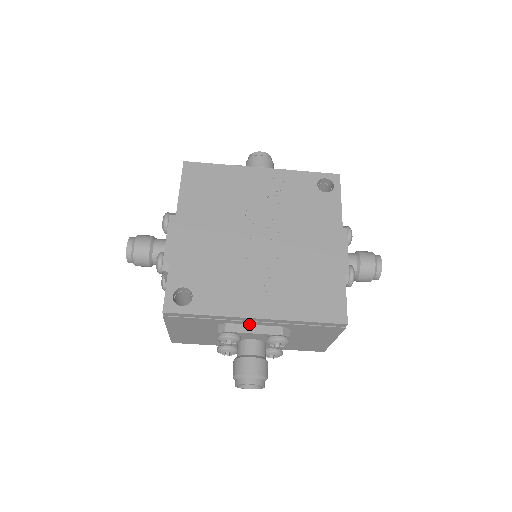
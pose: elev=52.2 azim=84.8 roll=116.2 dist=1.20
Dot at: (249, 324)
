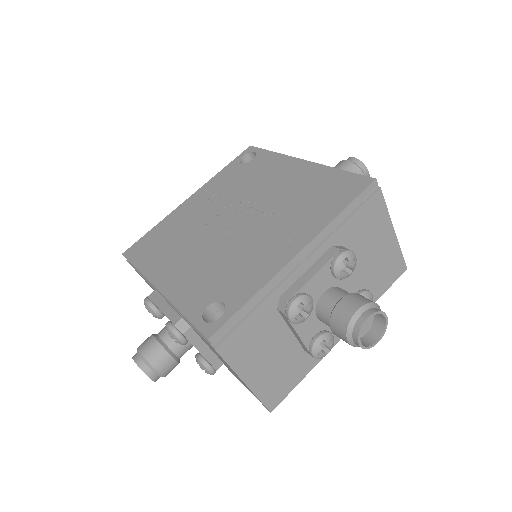
Dot at: (301, 275)
